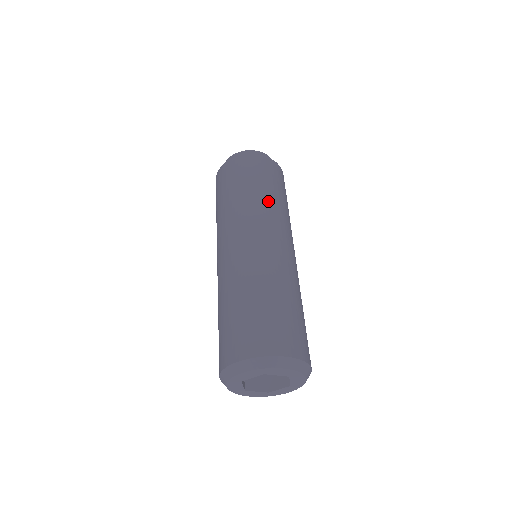
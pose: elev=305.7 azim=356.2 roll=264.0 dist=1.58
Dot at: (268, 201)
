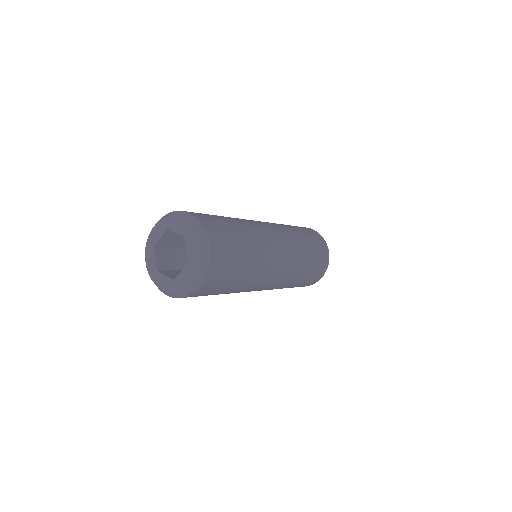
Dot at: (303, 249)
